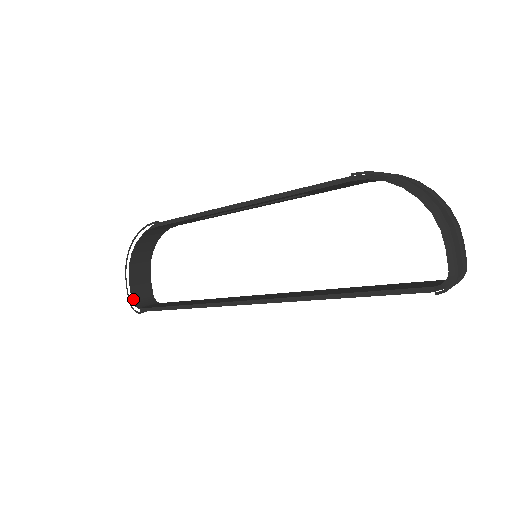
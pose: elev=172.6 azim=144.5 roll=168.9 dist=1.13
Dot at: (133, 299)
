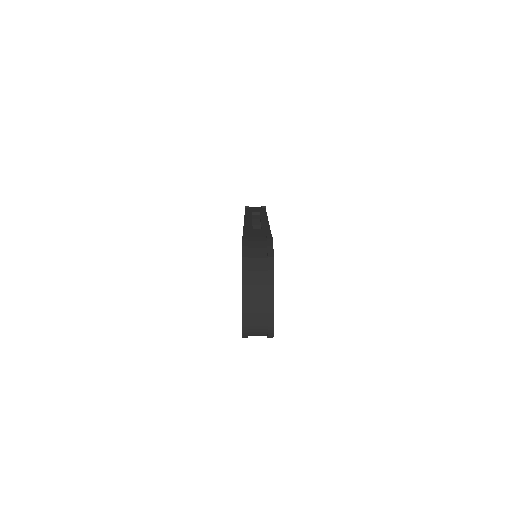
Dot at: occluded
